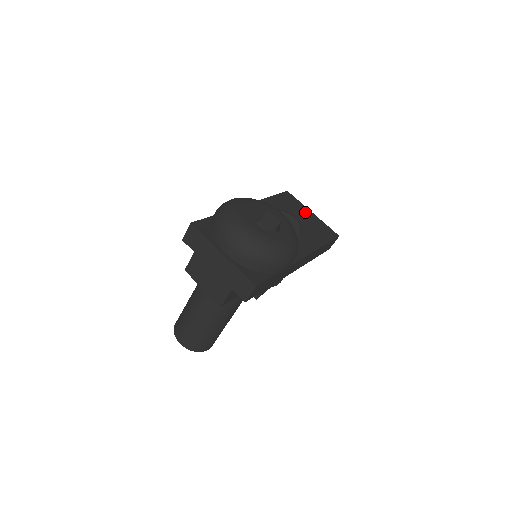
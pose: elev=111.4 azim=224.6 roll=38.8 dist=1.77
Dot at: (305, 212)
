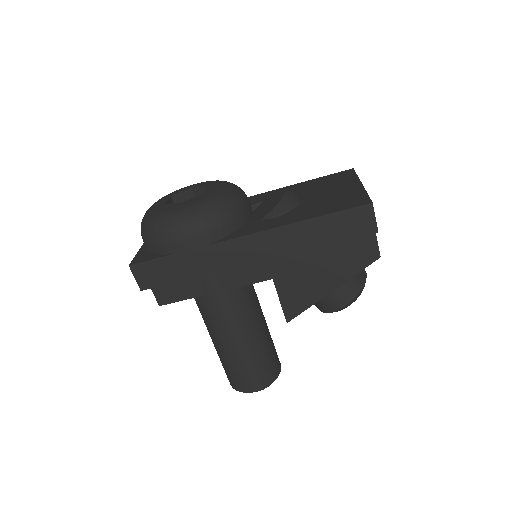
Dot at: (345, 185)
